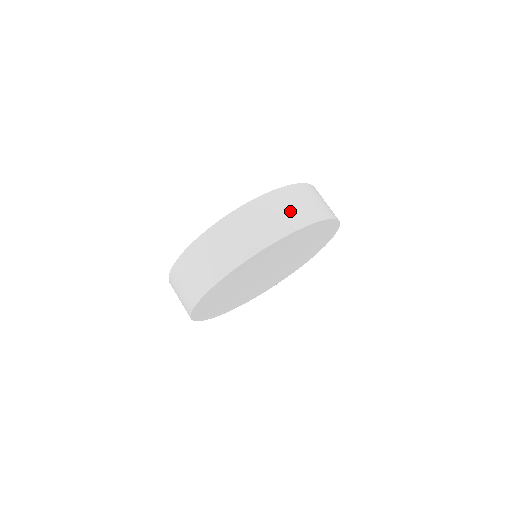
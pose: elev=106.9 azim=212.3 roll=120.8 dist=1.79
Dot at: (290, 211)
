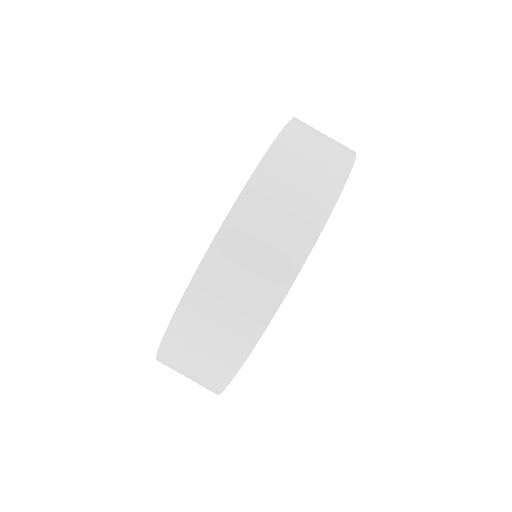
Dot at: (254, 271)
